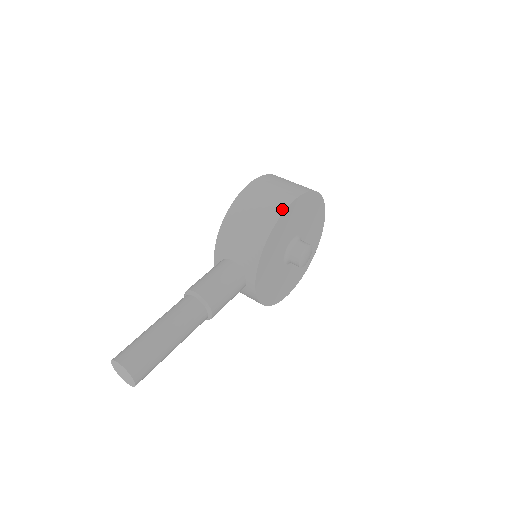
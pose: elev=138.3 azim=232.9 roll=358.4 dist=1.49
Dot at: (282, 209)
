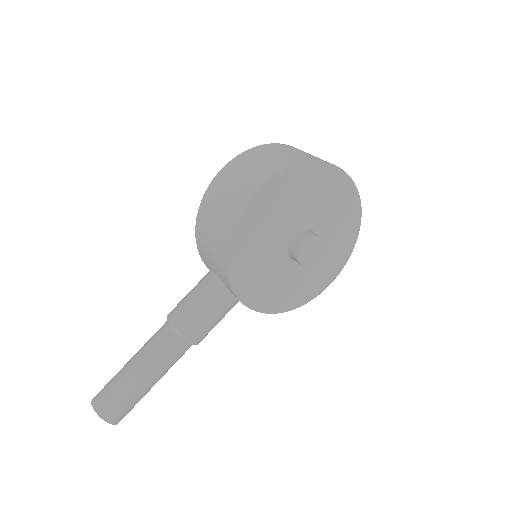
Dot at: (239, 209)
